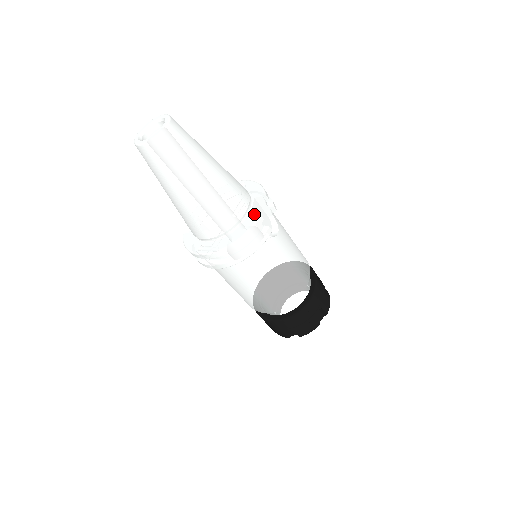
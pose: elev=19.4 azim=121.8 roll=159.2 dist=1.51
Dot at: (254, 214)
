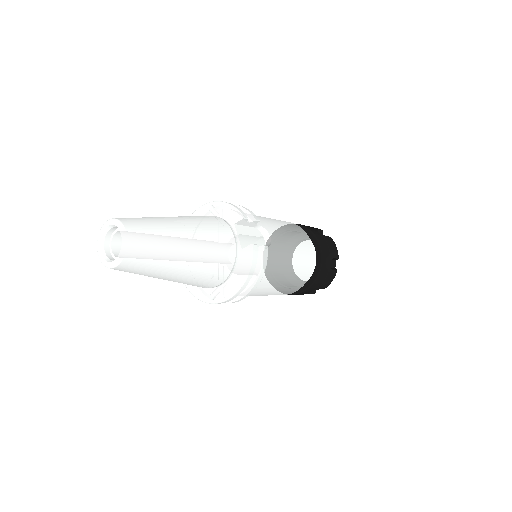
Dot at: (243, 241)
